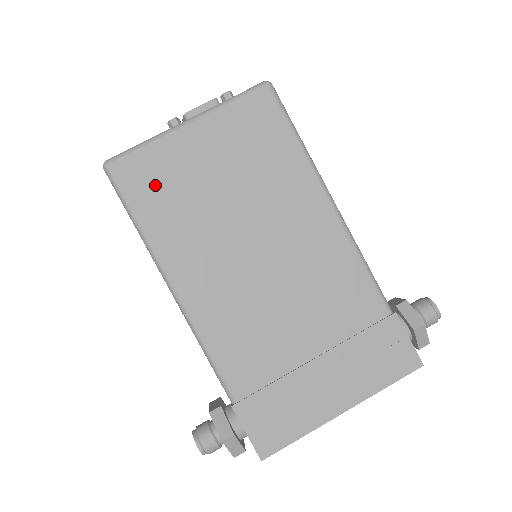
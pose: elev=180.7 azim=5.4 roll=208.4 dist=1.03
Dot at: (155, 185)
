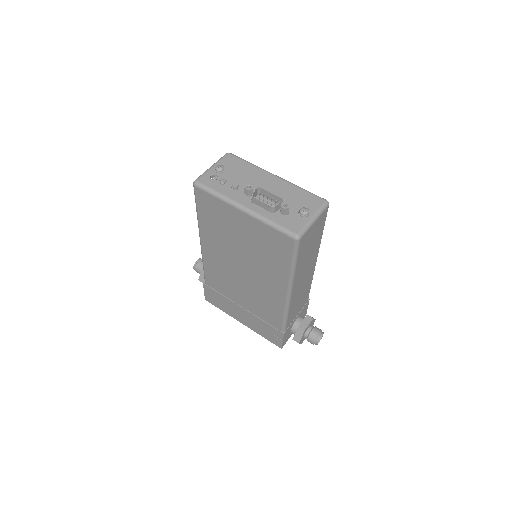
Dot at: (212, 212)
